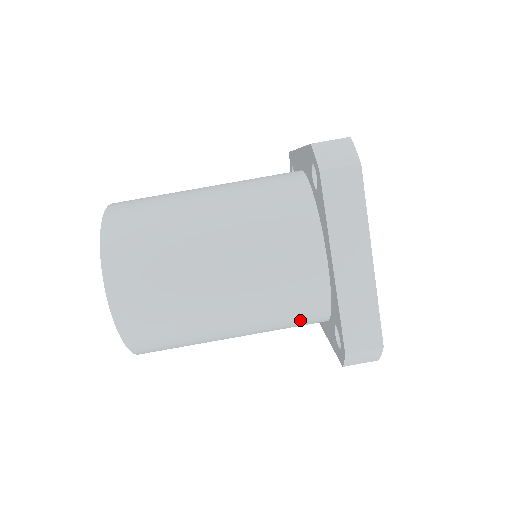
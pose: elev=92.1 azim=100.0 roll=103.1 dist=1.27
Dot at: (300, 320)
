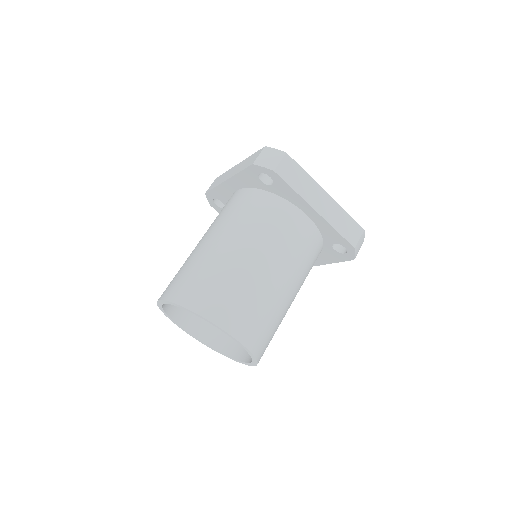
Dot at: (314, 260)
